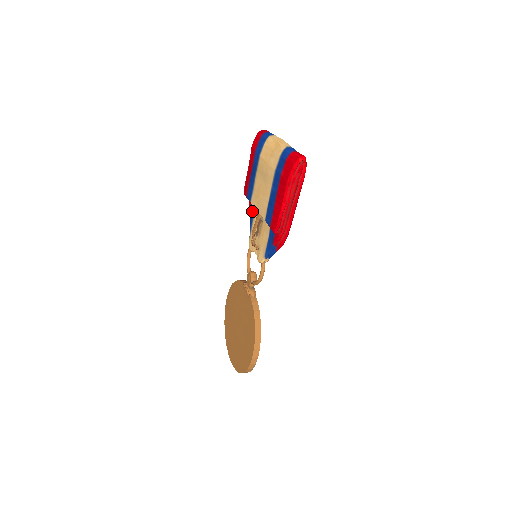
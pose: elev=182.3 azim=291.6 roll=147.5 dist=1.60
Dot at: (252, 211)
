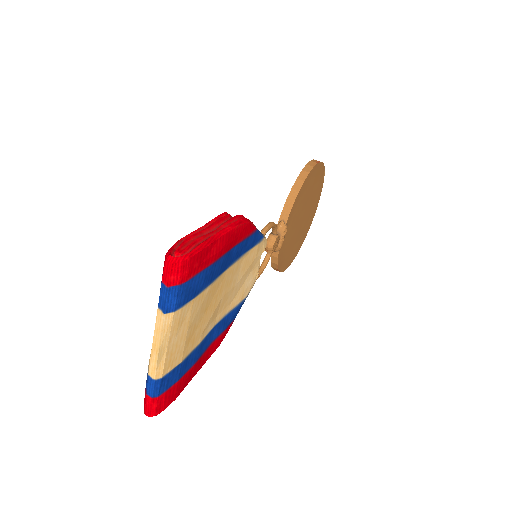
Dot at: occluded
